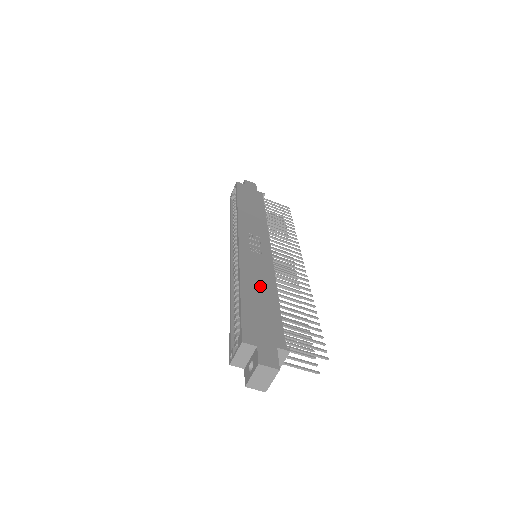
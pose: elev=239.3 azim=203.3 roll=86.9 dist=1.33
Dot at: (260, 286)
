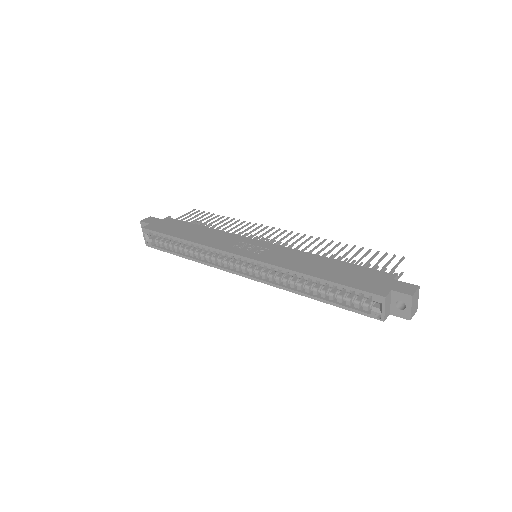
Dot at: (313, 264)
